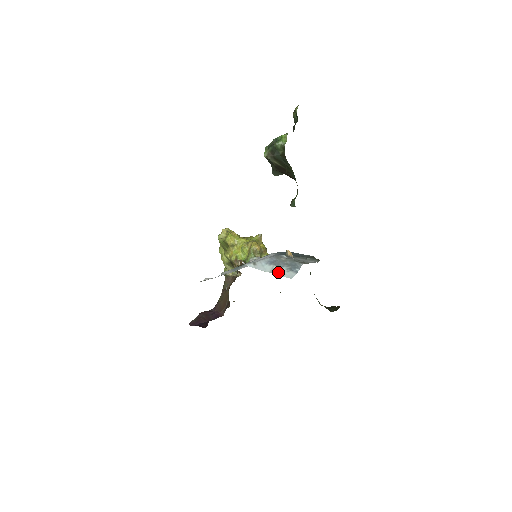
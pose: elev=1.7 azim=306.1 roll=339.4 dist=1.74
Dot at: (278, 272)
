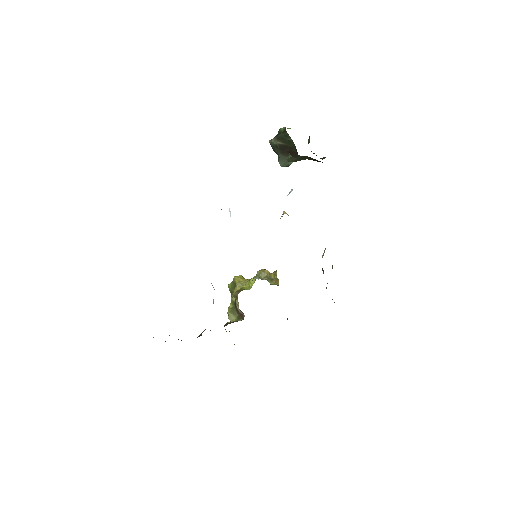
Dot at: occluded
